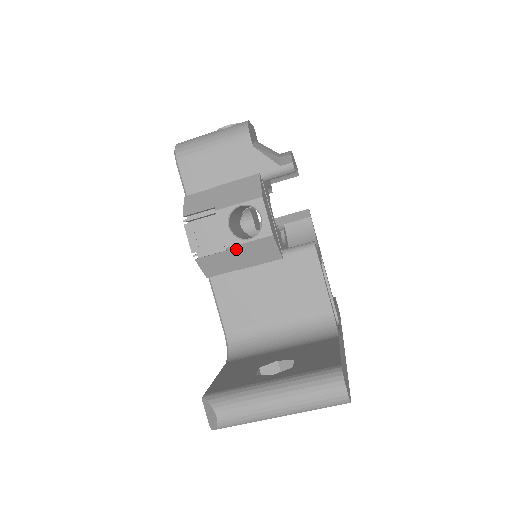
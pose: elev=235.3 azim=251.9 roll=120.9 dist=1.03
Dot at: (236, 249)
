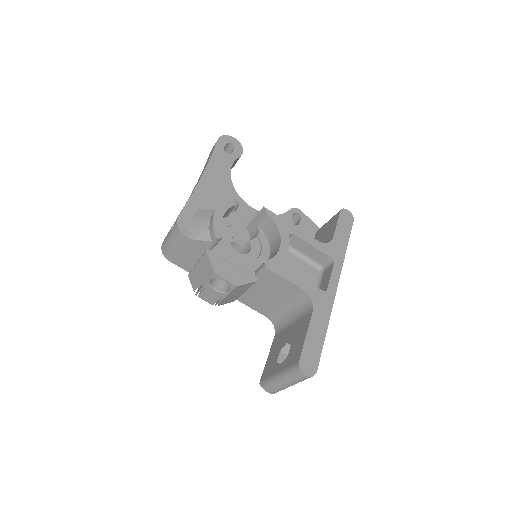
Dot at: (229, 296)
